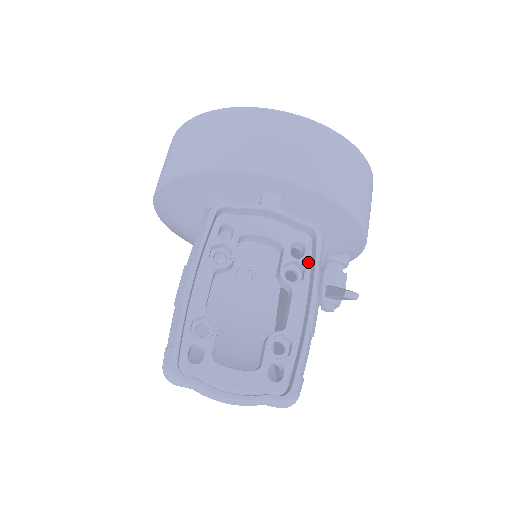
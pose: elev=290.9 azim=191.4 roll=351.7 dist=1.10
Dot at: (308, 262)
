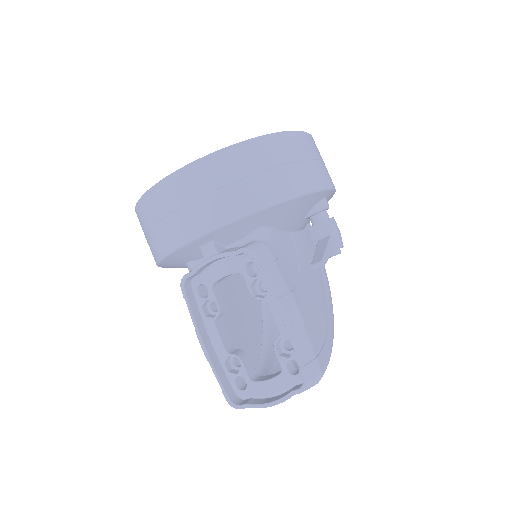
Dot at: occluded
